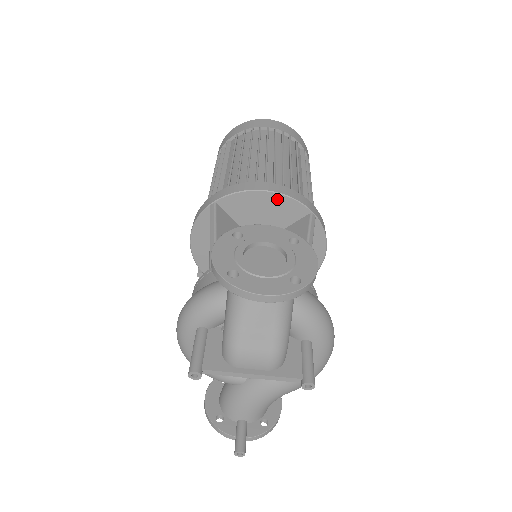
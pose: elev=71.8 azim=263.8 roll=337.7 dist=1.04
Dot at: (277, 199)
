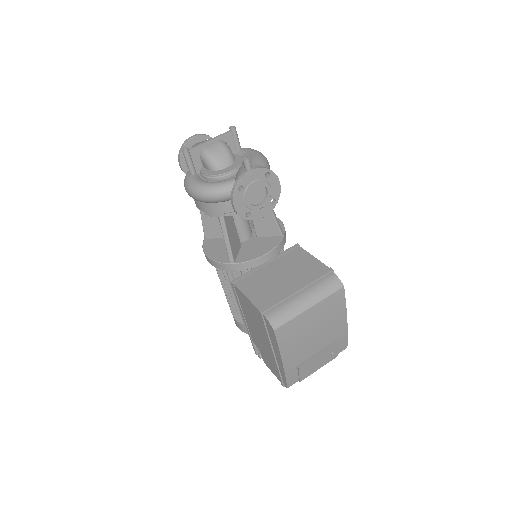
Dot at: occluded
